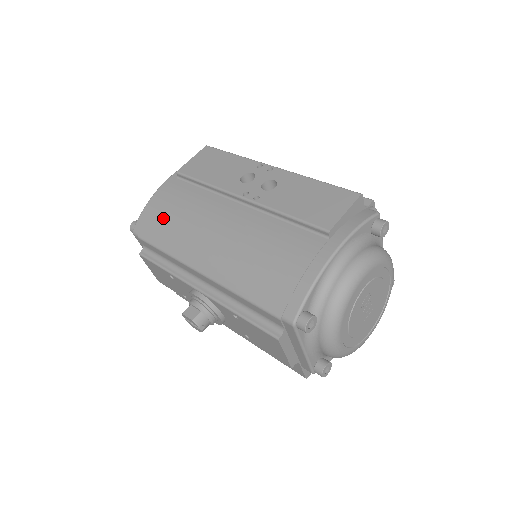
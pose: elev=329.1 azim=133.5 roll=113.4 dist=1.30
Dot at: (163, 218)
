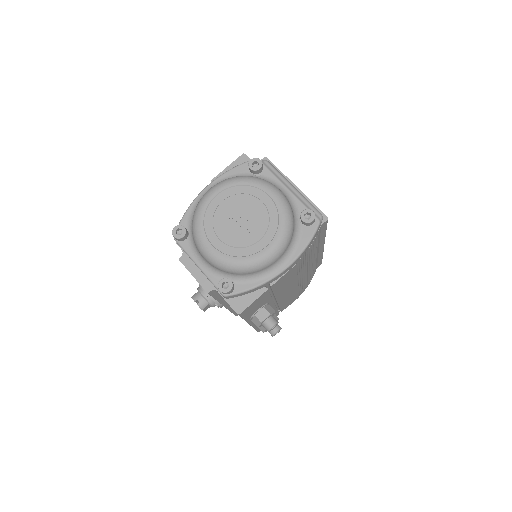
Dot at: occluded
